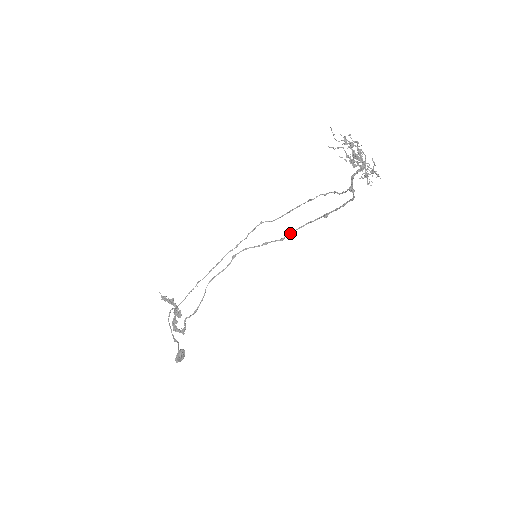
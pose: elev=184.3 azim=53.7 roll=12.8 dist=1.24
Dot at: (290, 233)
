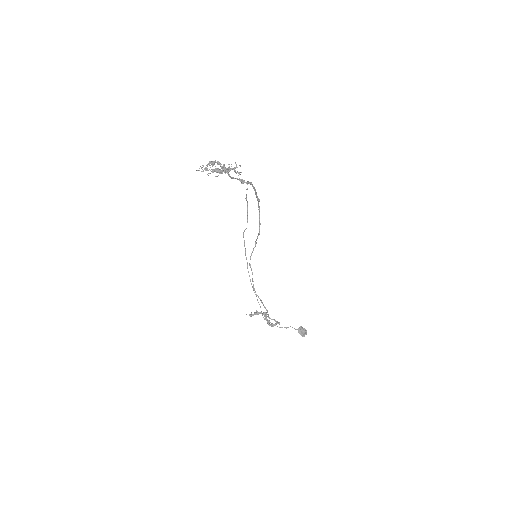
Dot at: (259, 225)
